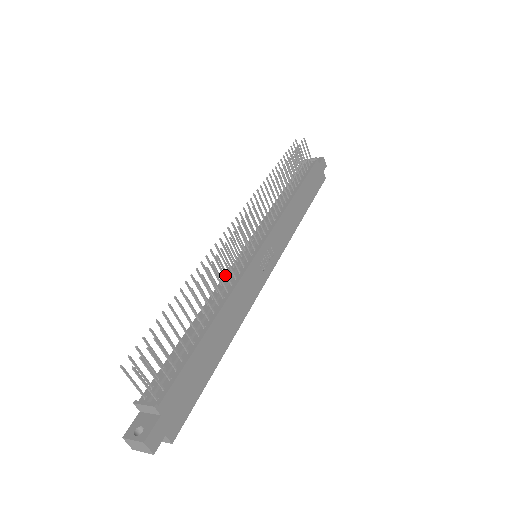
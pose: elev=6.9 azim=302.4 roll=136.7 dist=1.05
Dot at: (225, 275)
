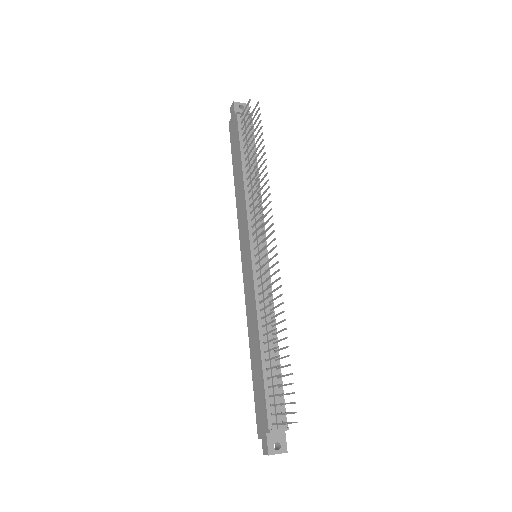
Dot at: (255, 289)
